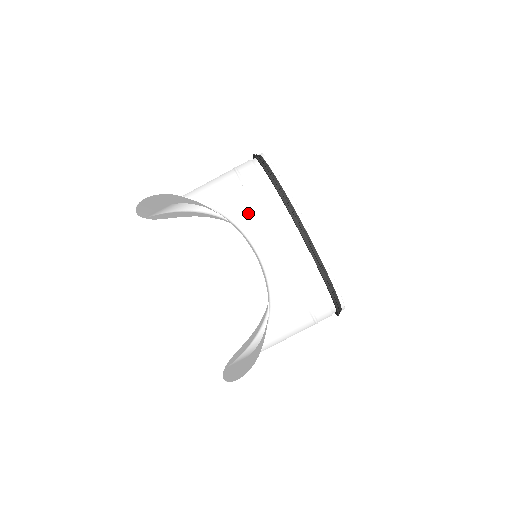
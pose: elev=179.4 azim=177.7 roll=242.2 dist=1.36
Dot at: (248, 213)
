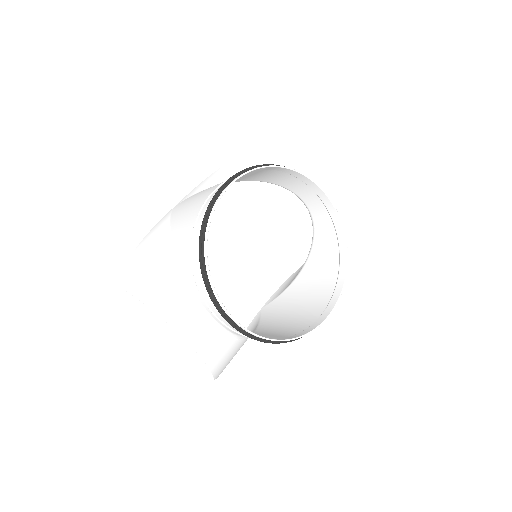
Dot at: (194, 286)
